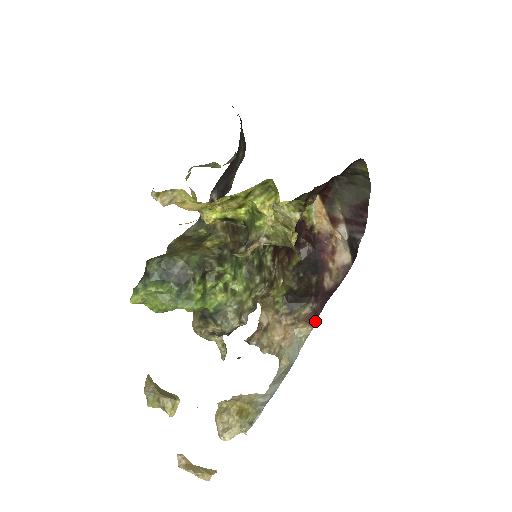
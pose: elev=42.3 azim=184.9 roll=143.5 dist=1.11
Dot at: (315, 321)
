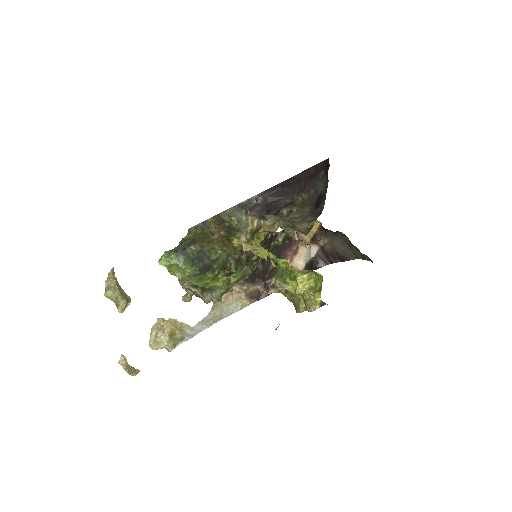
Dot at: (255, 300)
